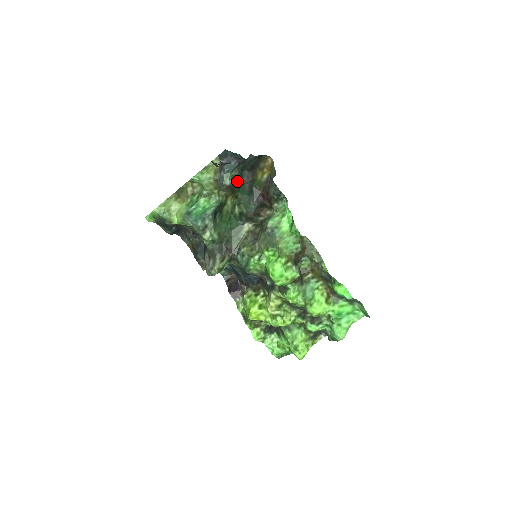
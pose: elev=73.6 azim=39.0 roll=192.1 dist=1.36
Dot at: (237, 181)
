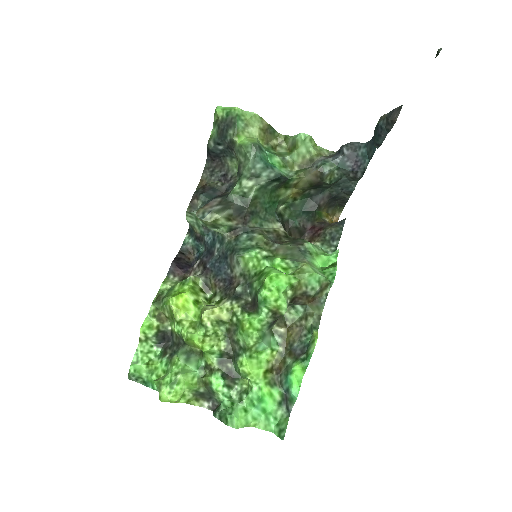
Dot at: (322, 185)
